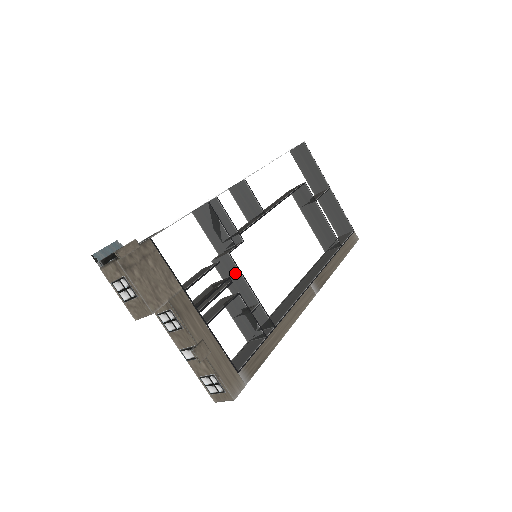
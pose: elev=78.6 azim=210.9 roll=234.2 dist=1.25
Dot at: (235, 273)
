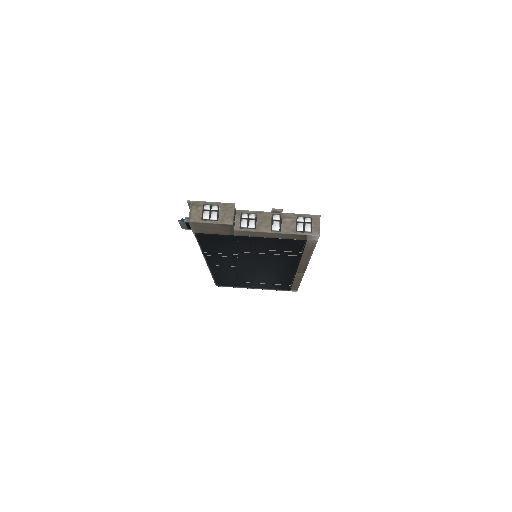
Dot at: occluded
